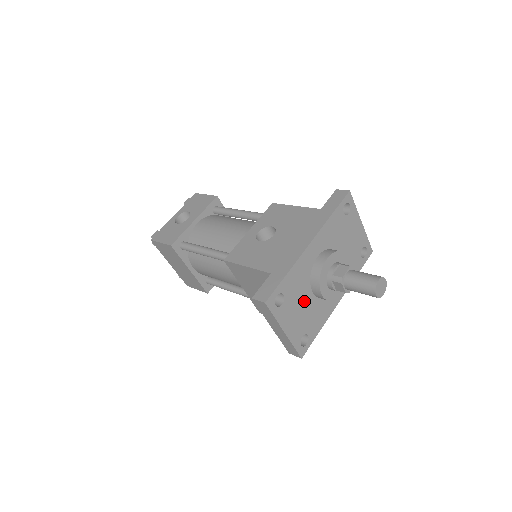
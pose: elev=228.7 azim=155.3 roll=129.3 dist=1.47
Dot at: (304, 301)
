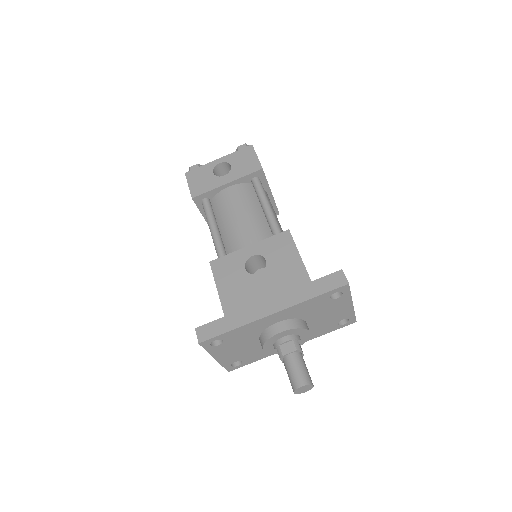
Dot at: (247, 345)
